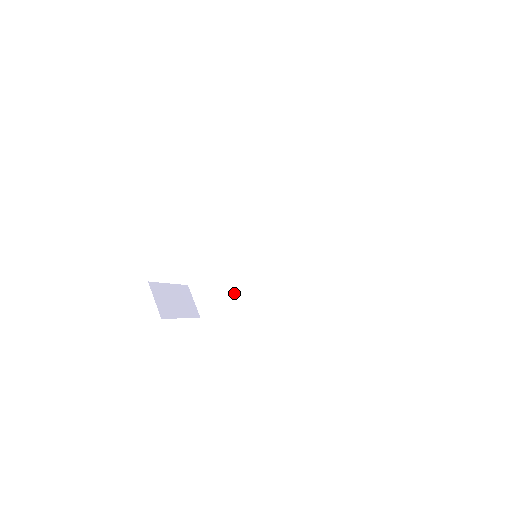
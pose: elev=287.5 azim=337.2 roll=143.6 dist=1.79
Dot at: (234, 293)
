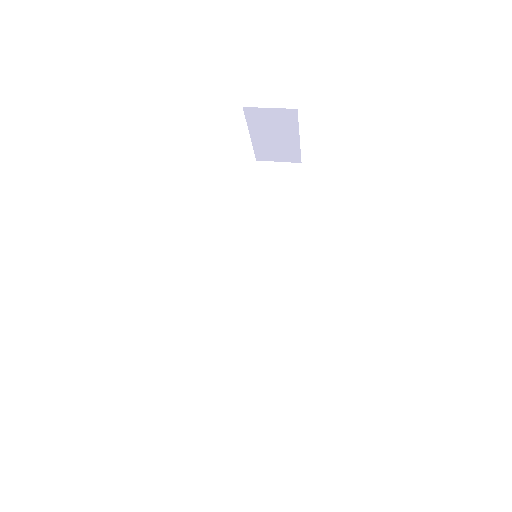
Dot at: (270, 338)
